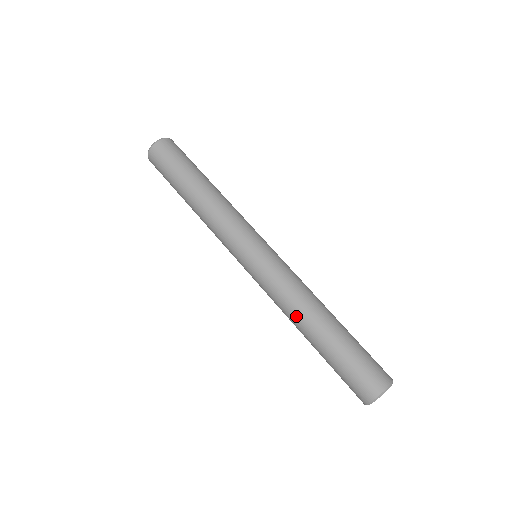
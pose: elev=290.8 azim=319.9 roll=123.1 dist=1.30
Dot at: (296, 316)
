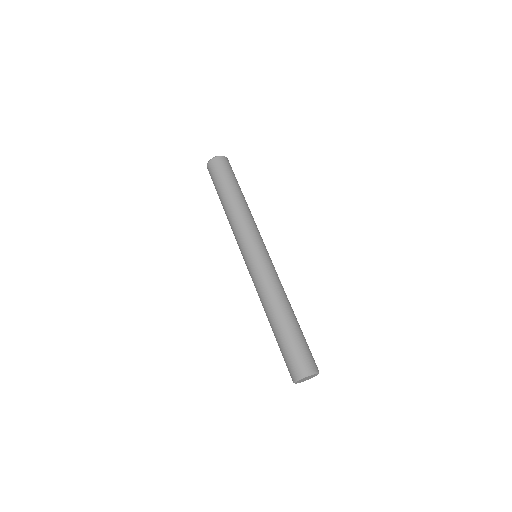
Dot at: (264, 310)
